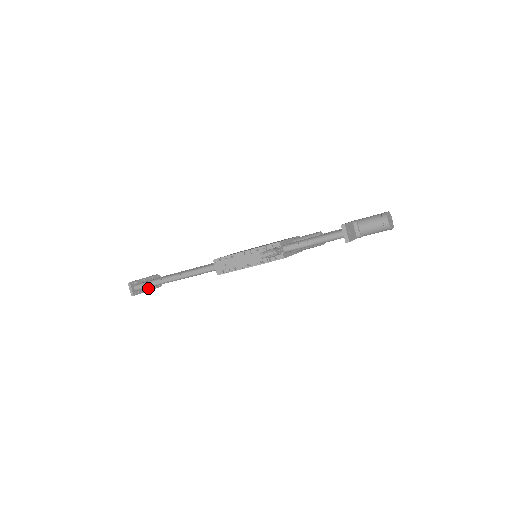
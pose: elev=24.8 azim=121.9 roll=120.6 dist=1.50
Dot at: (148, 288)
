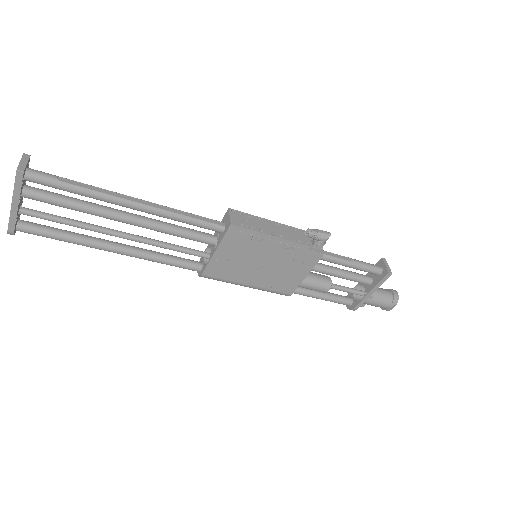
Dot at: (19, 203)
